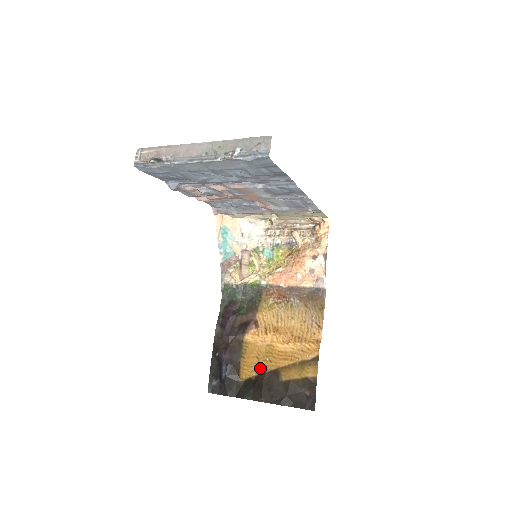
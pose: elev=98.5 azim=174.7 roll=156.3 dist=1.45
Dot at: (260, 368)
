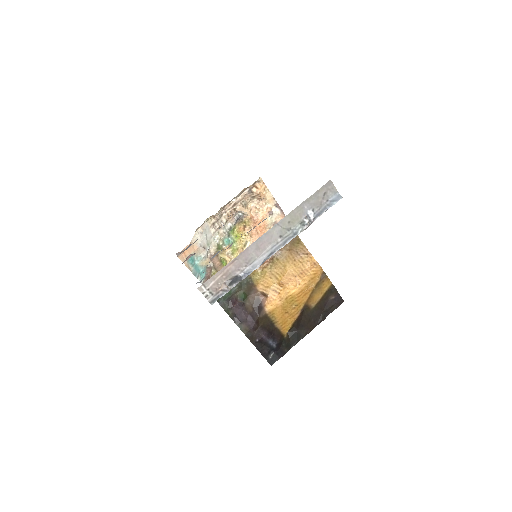
Dot at: (293, 316)
